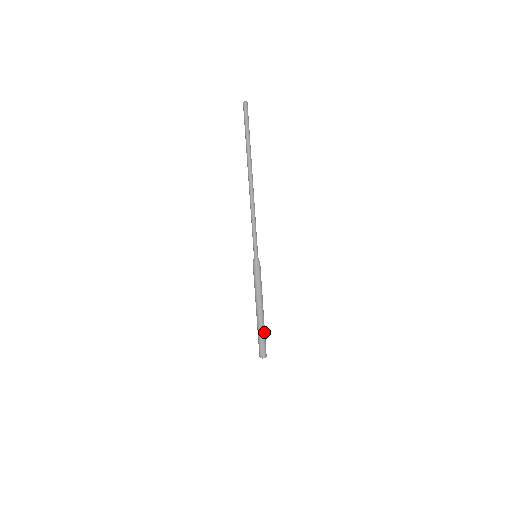
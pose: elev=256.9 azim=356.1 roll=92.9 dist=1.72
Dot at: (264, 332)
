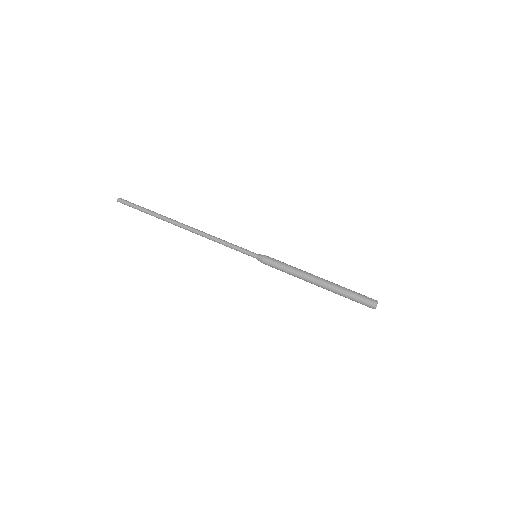
Dot at: (344, 290)
